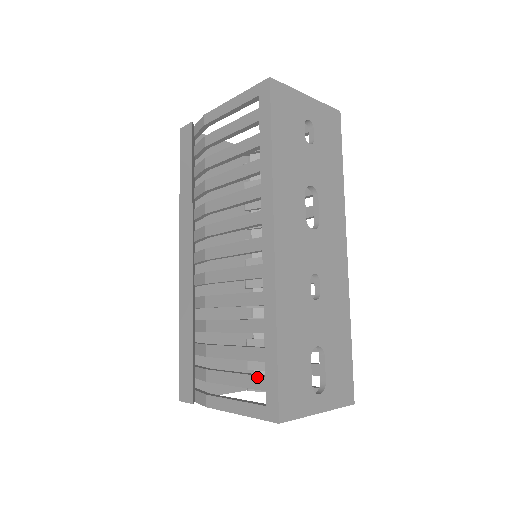
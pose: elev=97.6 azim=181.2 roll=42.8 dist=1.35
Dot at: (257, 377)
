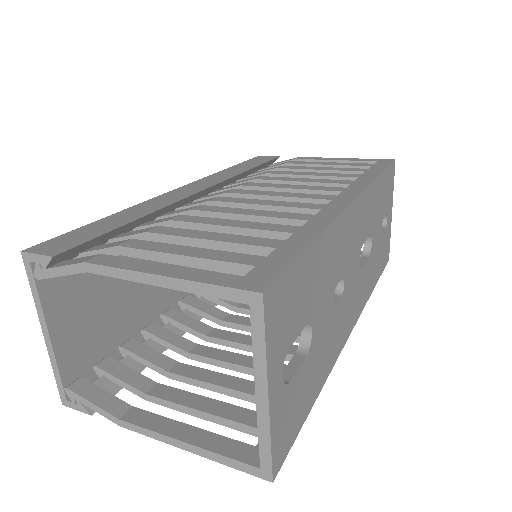
Dot at: (248, 254)
